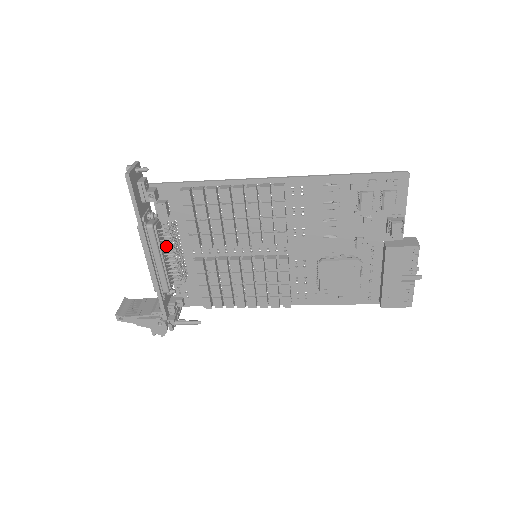
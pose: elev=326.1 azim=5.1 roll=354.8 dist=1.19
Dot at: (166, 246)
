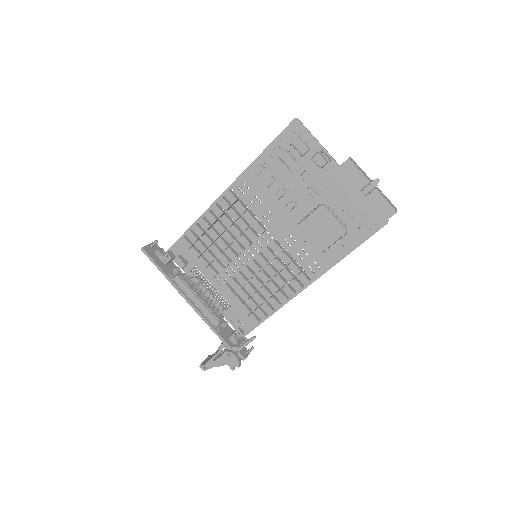
Dot at: (200, 289)
